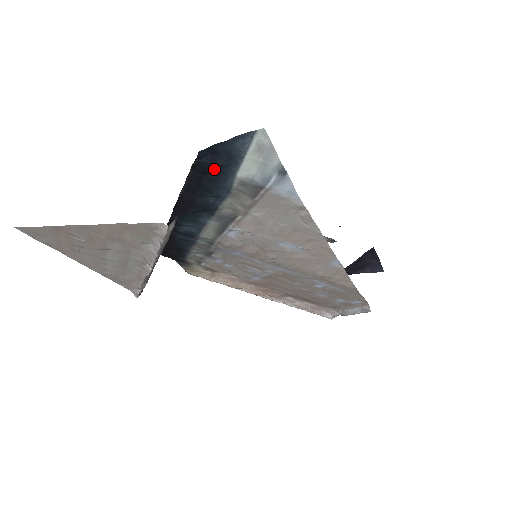
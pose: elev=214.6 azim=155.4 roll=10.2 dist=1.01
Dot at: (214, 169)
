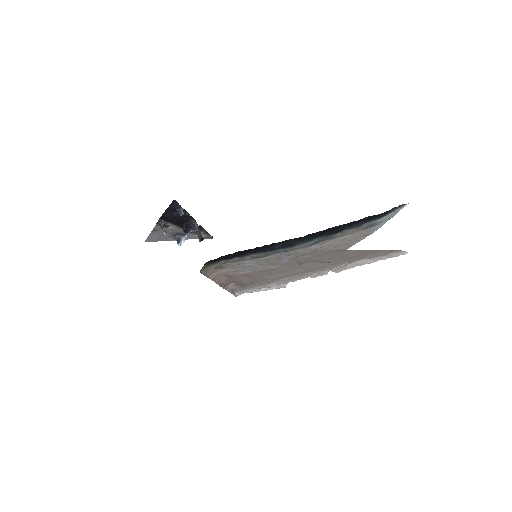
Dot at: (377, 217)
